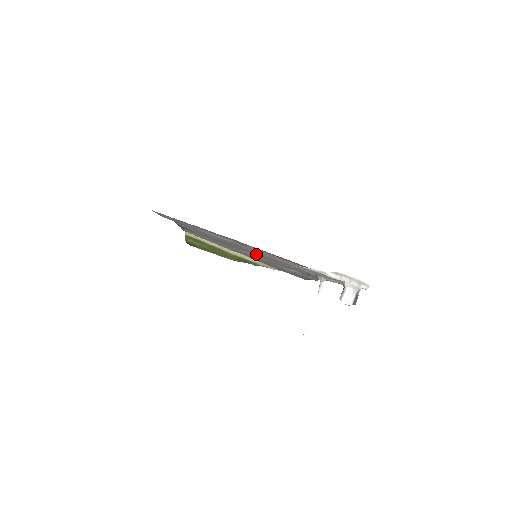
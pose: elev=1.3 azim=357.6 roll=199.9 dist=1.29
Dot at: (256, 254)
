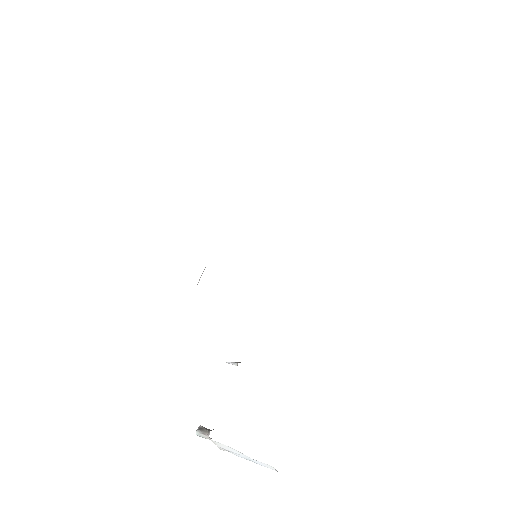
Dot at: occluded
